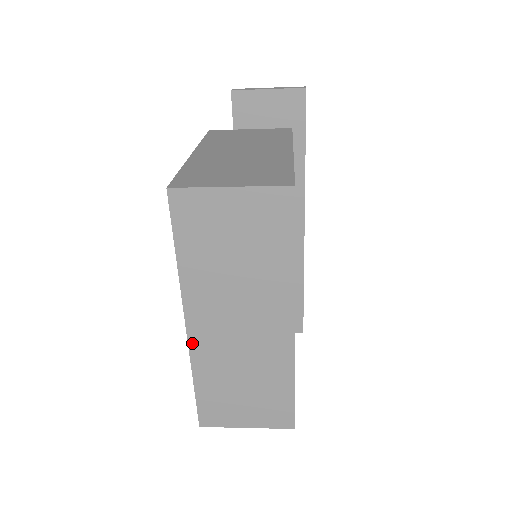
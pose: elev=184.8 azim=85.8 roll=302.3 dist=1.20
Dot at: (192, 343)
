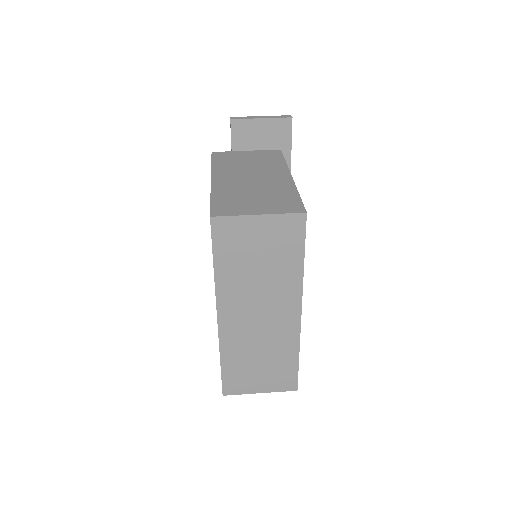
Dot at: (221, 331)
